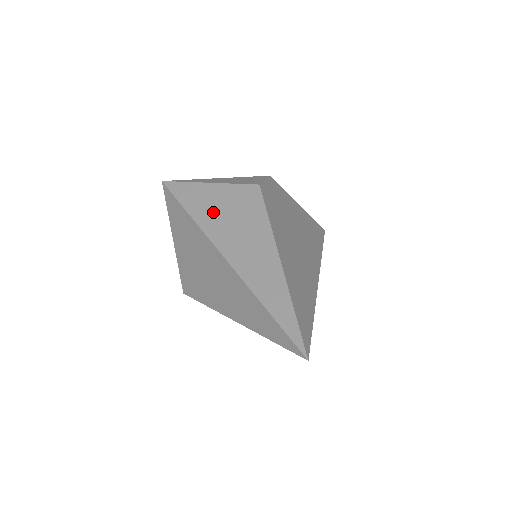
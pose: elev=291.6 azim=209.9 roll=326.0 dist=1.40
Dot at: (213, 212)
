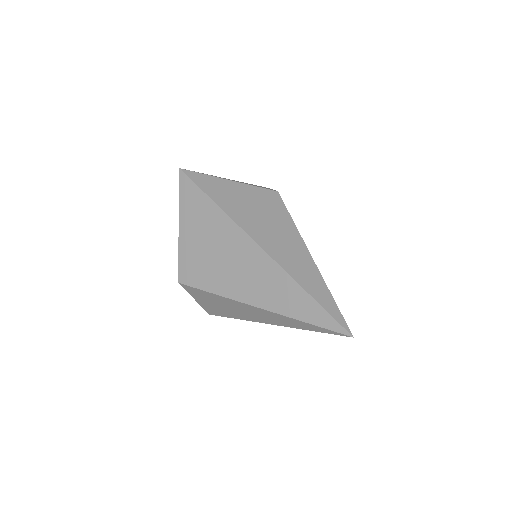
Dot at: (240, 206)
